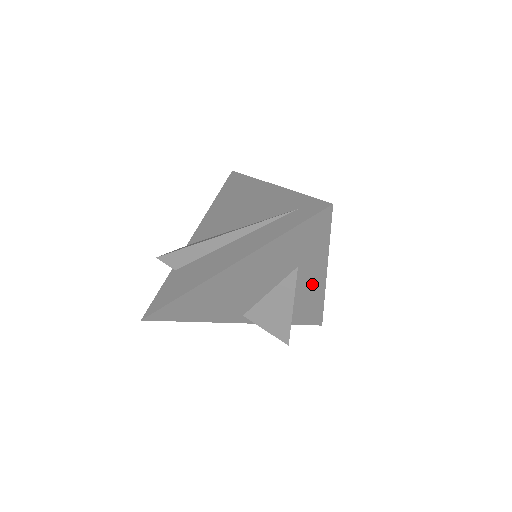
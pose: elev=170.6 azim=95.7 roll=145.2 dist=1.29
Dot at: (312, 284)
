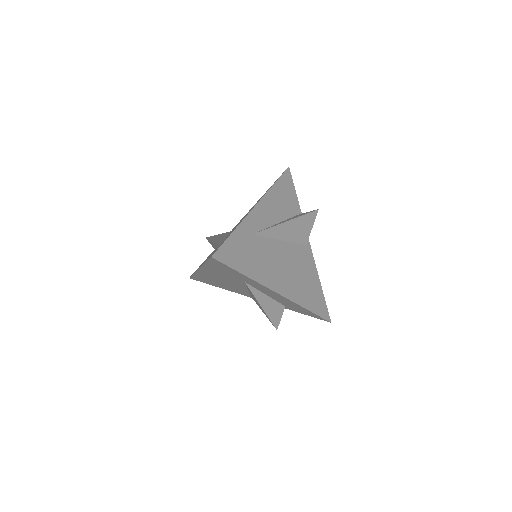
Dot at: (275, 295)
